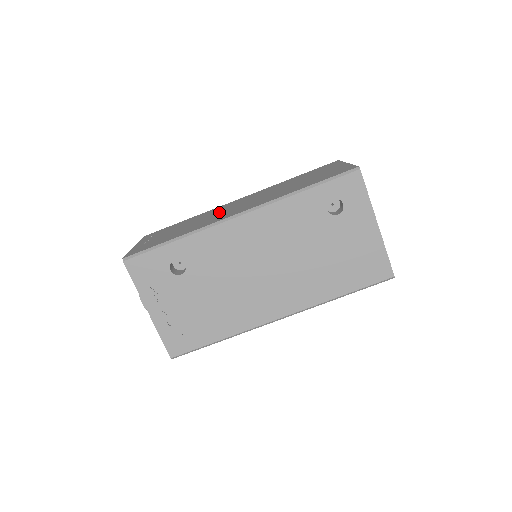
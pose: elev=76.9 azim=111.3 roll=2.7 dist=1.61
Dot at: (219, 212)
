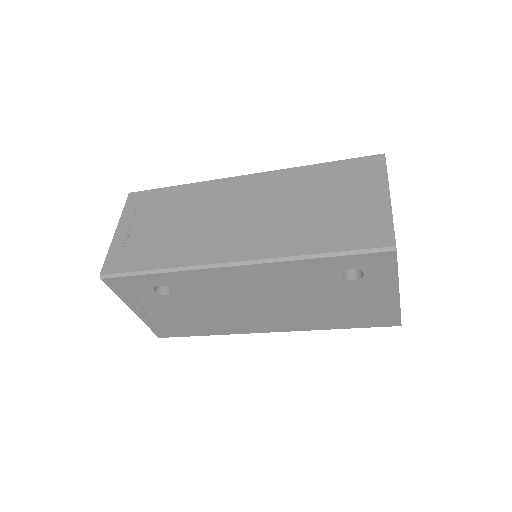
Dot at: (216, 215)
